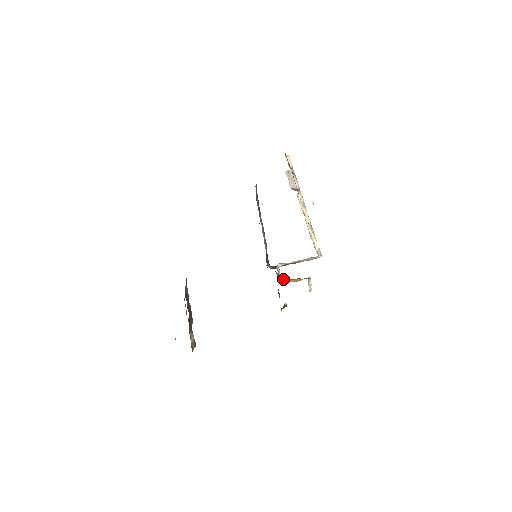
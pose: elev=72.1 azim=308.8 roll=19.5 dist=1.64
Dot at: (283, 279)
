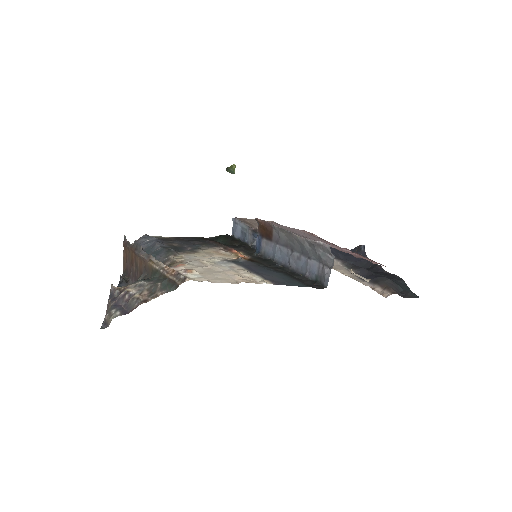
Dot at: occluded
